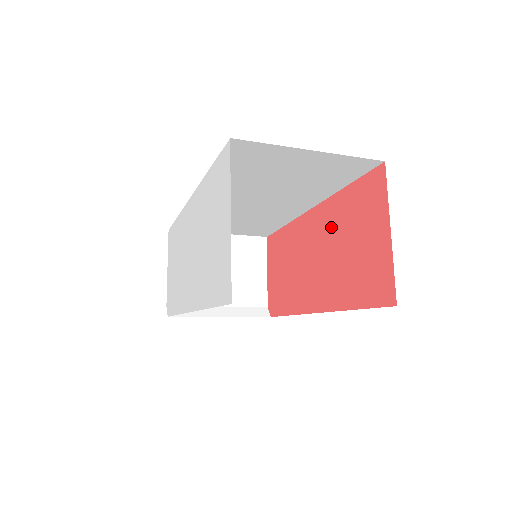
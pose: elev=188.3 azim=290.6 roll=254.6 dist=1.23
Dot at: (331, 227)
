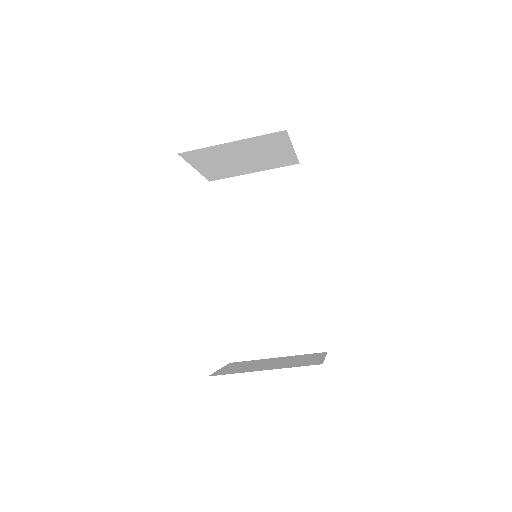
Dot at: occluded
